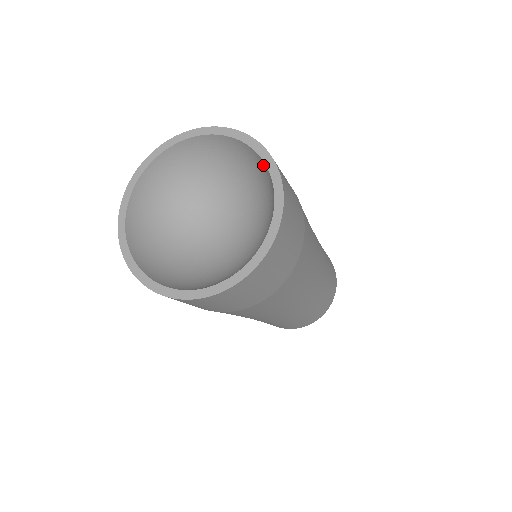
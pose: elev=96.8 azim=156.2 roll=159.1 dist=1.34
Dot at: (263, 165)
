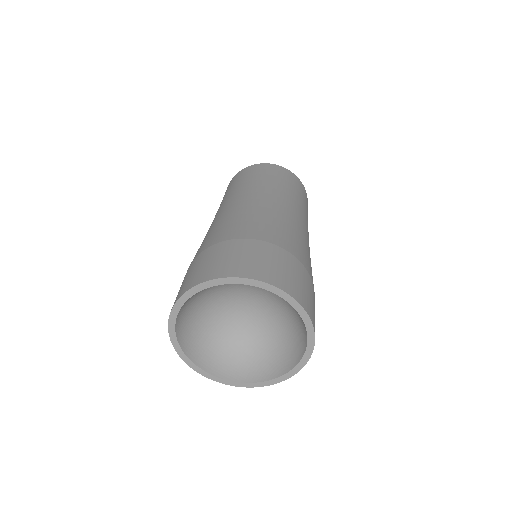
Dot at: (305, 330)
